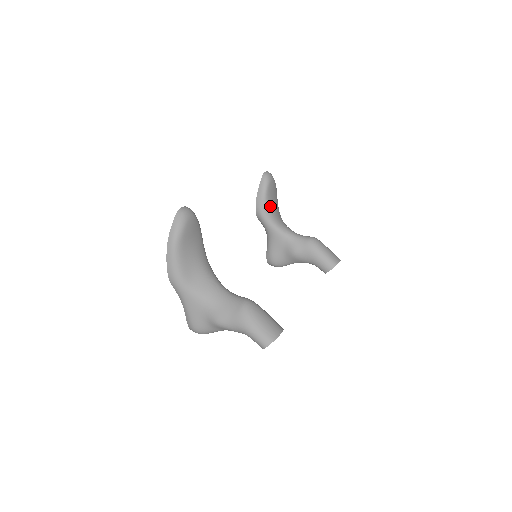
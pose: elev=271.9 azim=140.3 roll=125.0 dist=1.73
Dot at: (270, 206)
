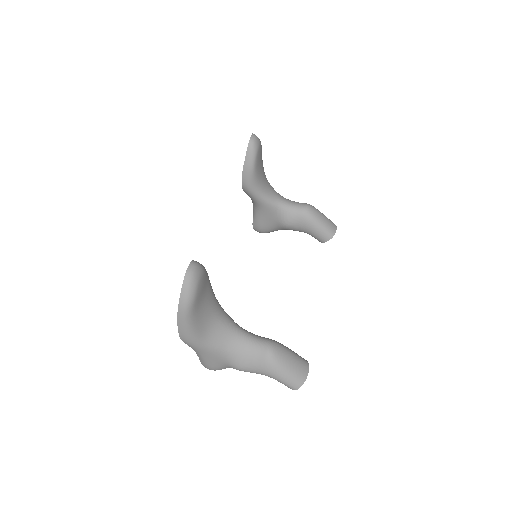
Dot at: (258, 177)
